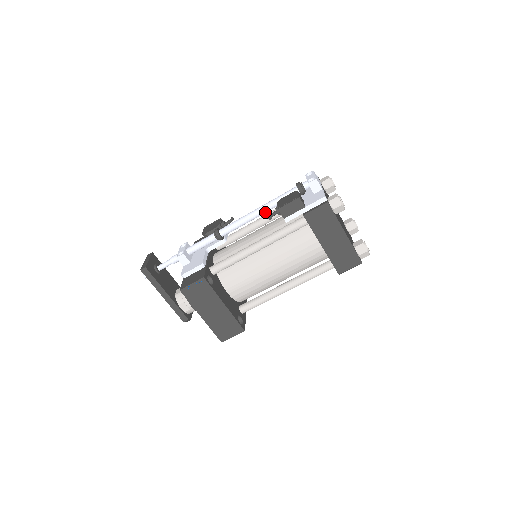
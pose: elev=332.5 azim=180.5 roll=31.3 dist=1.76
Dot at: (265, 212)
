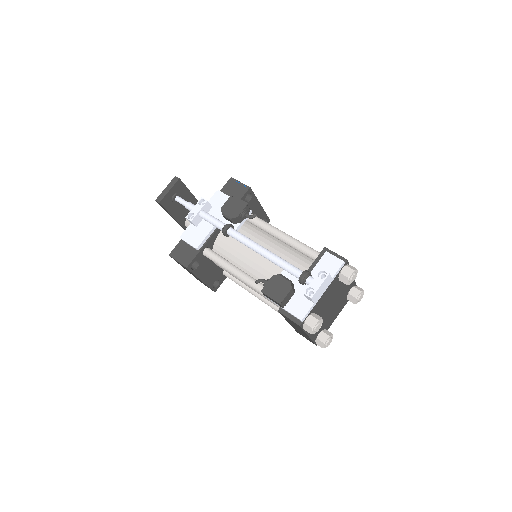
Dot at: occluded
